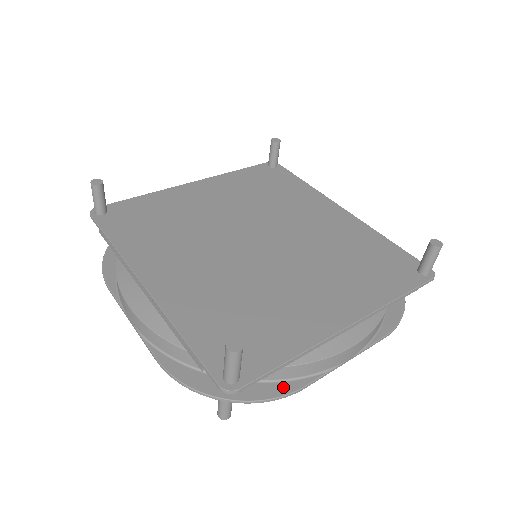
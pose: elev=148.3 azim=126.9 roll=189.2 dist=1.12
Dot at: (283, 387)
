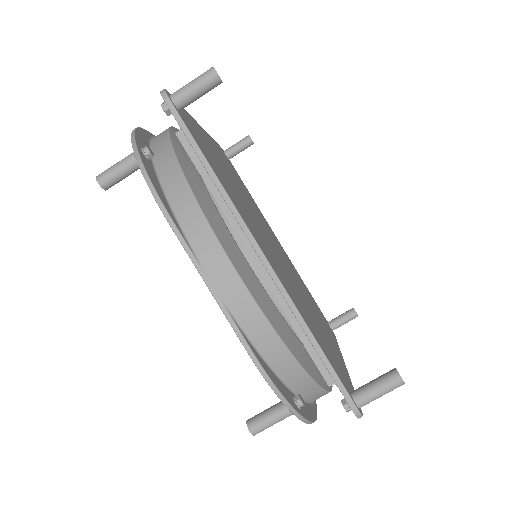
Dot at: (313, 410)
